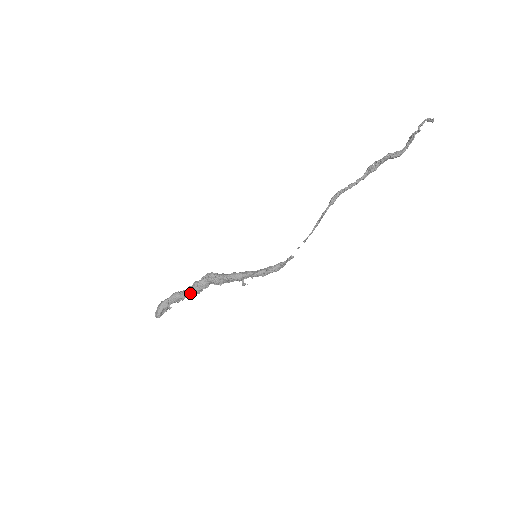
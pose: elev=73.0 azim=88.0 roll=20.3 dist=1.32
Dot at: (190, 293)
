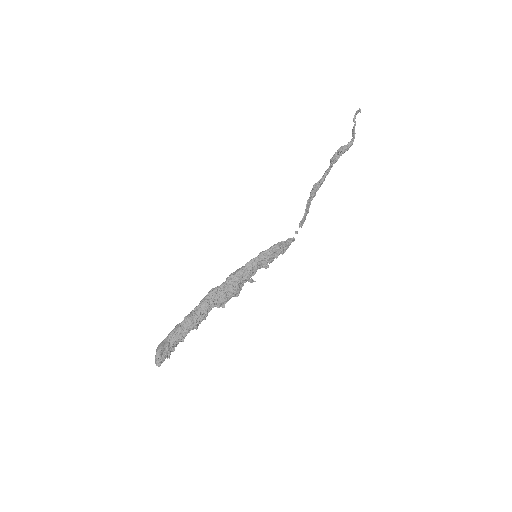
Dot at: (193, 318)
